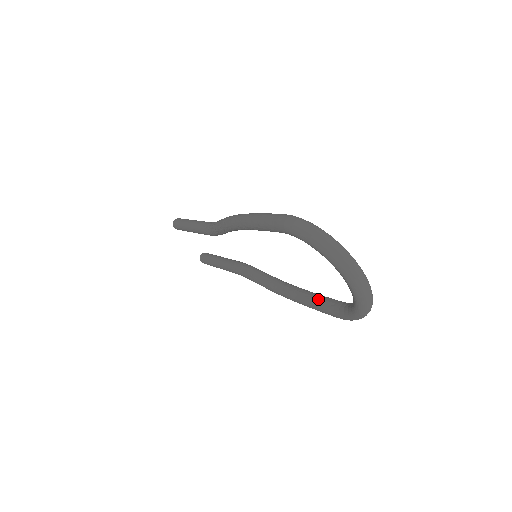
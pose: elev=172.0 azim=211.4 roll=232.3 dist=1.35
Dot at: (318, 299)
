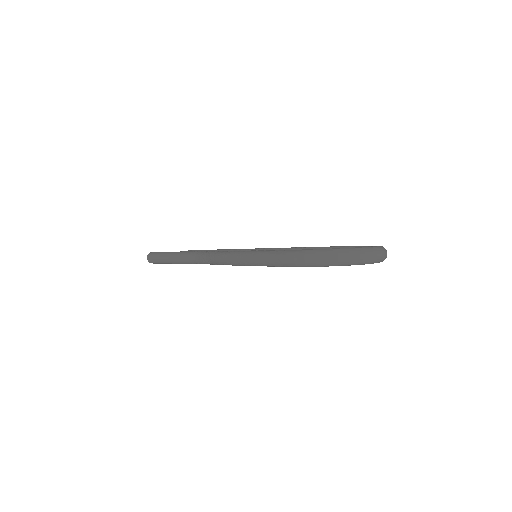
Dot at: occluded
